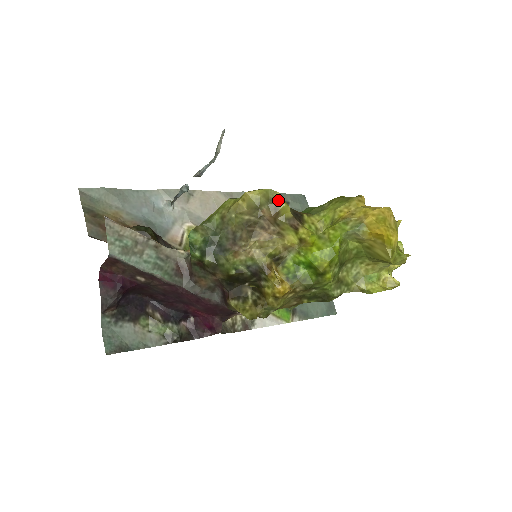
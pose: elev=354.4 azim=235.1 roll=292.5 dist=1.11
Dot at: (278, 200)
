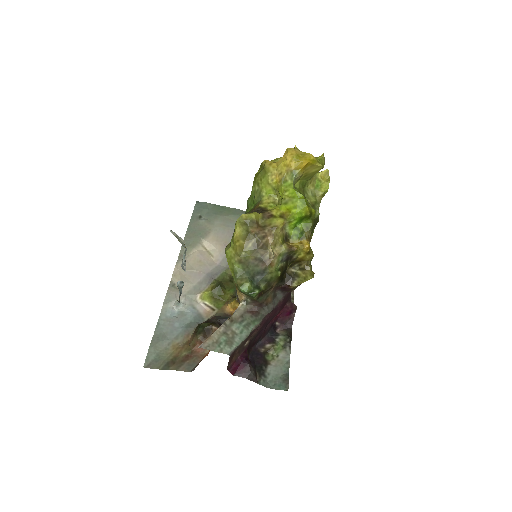
Dot at: (248, 218)
